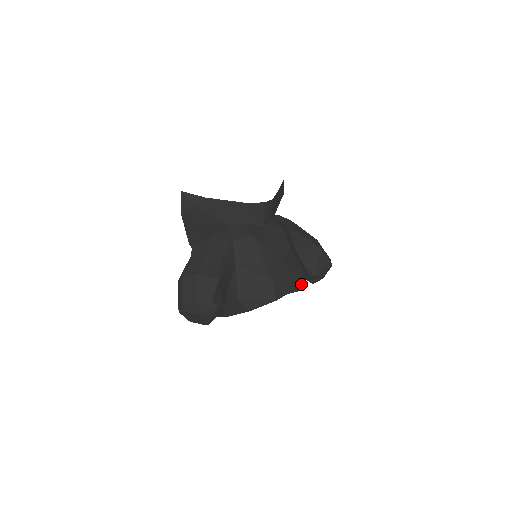
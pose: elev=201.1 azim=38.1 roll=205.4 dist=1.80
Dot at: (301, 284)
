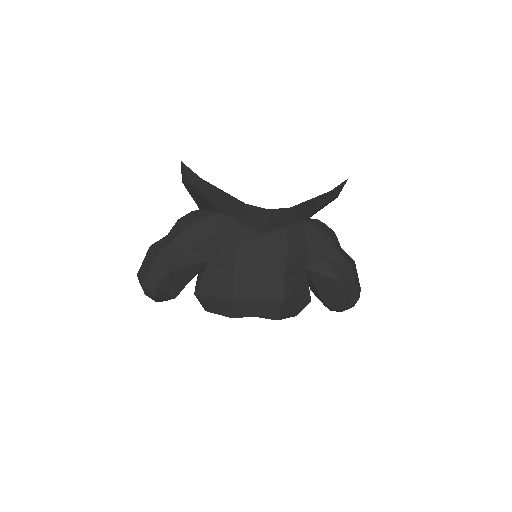
Dot at: (276, 314)
